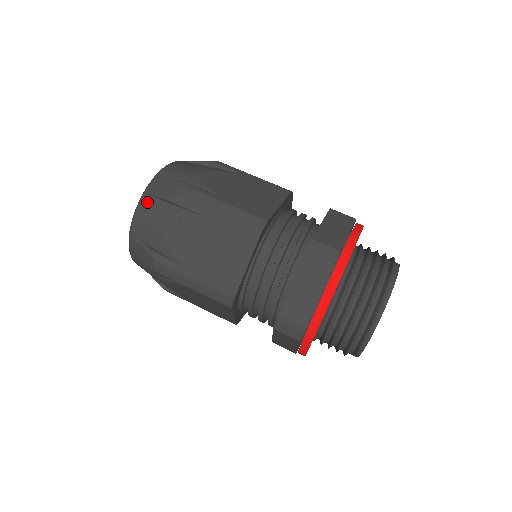
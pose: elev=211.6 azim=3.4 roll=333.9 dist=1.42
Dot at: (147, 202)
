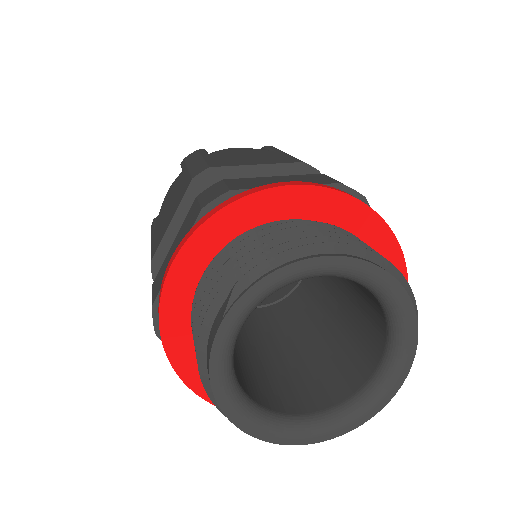
Dot at: occluded
